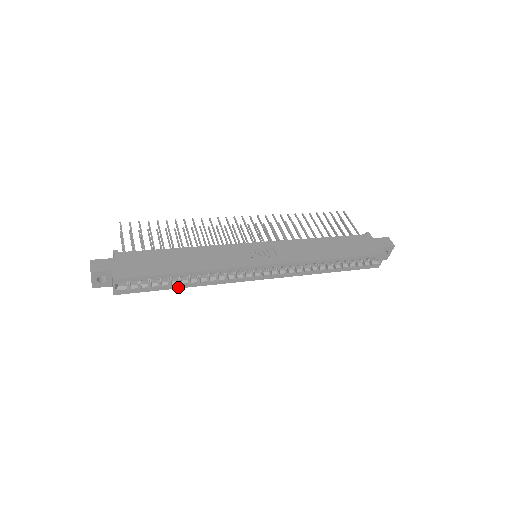
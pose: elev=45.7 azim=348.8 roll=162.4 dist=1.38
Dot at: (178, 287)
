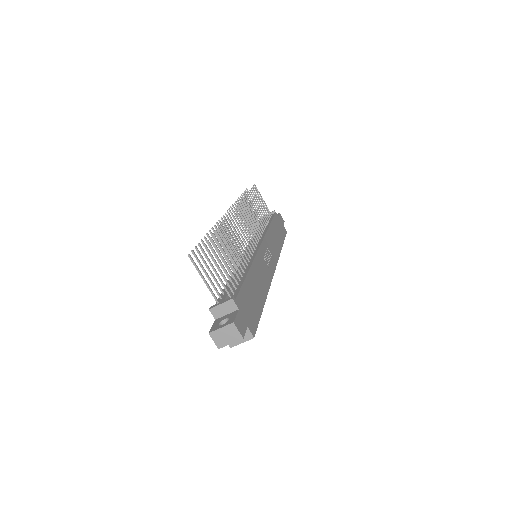
Dot at: occluded
